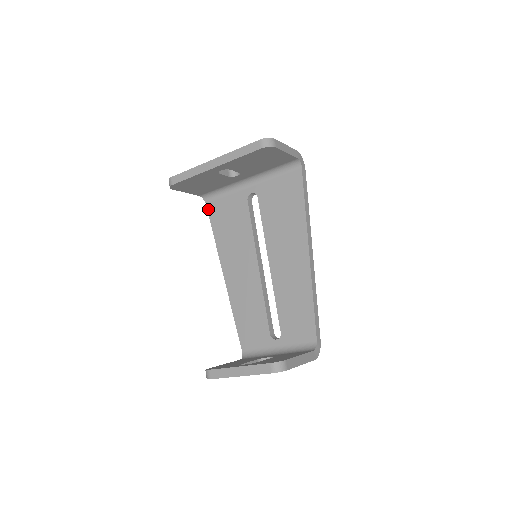
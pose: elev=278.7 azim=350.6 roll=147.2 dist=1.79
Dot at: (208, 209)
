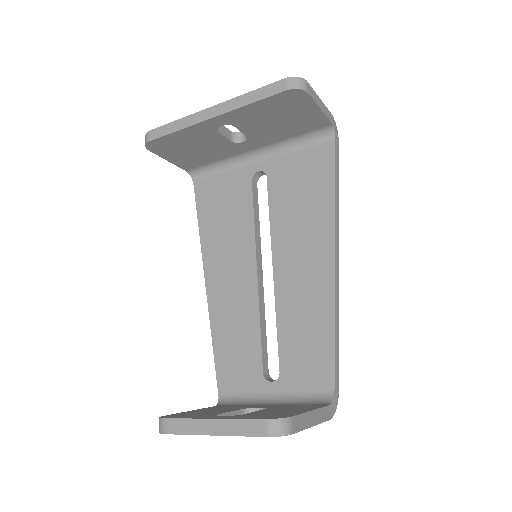
Dot at: (195, 190)
